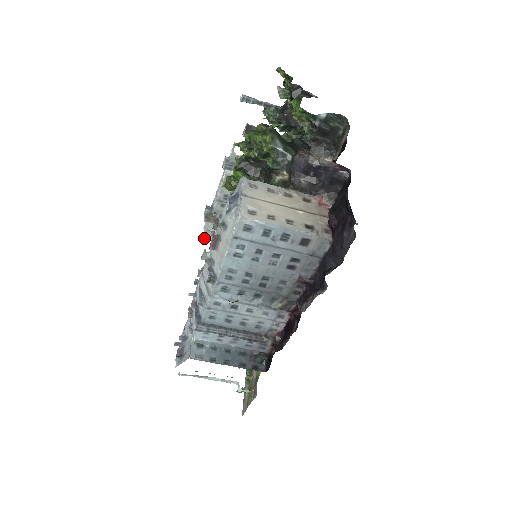
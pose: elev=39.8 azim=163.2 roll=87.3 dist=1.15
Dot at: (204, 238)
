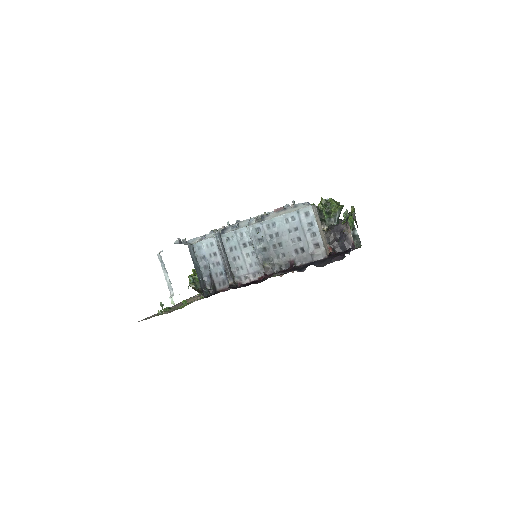
Dot at: occluded
